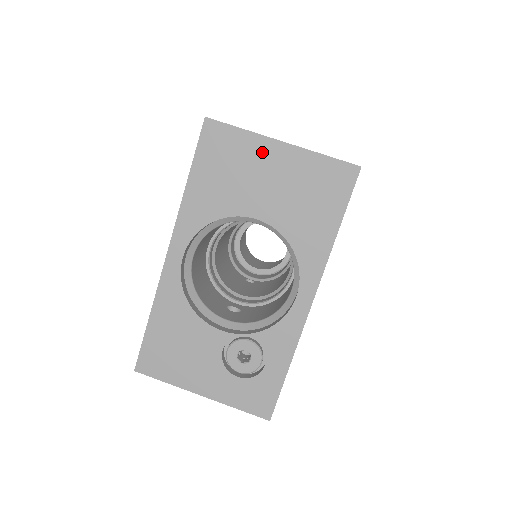
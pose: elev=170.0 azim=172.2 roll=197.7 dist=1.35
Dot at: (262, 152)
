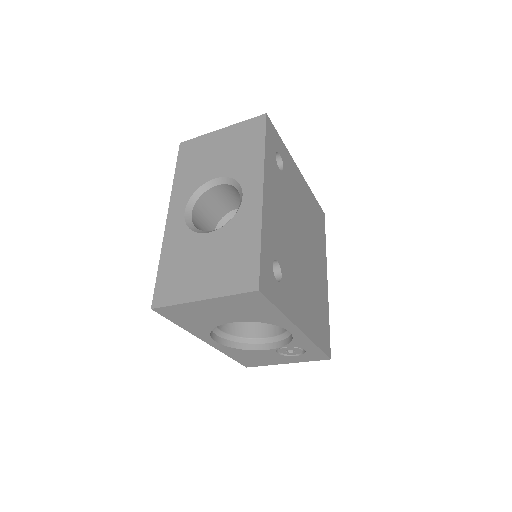
Dot at: (198, 307)
